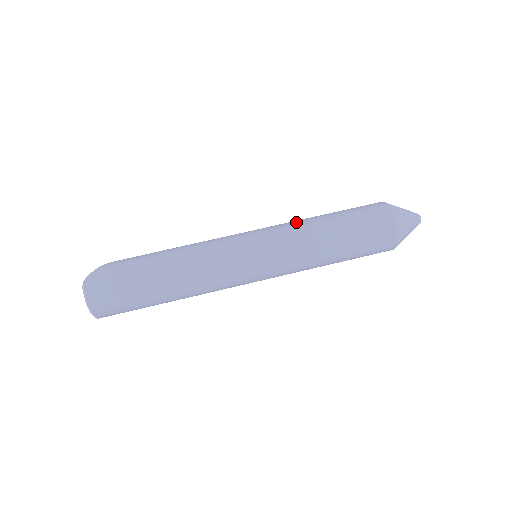
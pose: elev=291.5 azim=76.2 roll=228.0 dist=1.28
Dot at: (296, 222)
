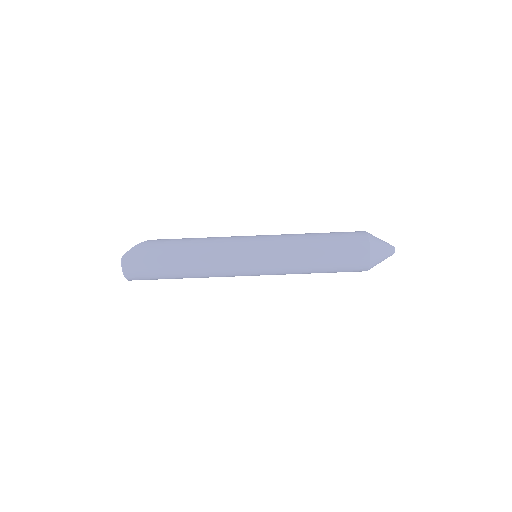
Dot at: (292, 239)
